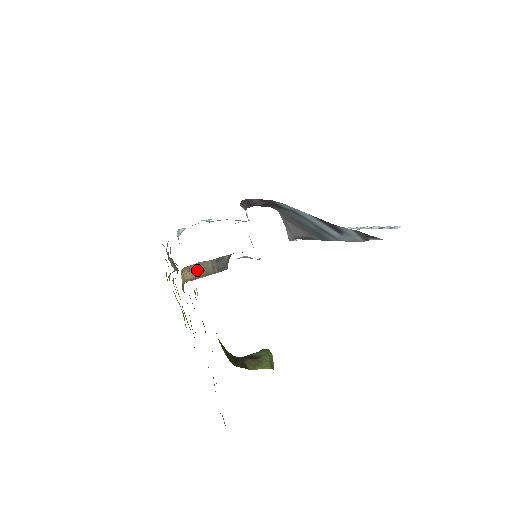
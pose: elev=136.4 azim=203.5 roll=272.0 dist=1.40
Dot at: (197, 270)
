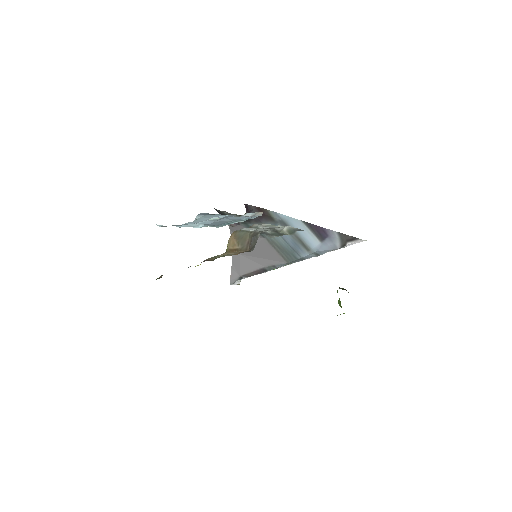
Dot at: (238, 240)
